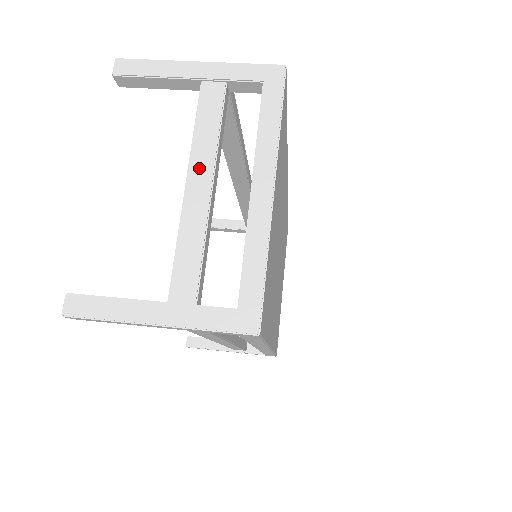
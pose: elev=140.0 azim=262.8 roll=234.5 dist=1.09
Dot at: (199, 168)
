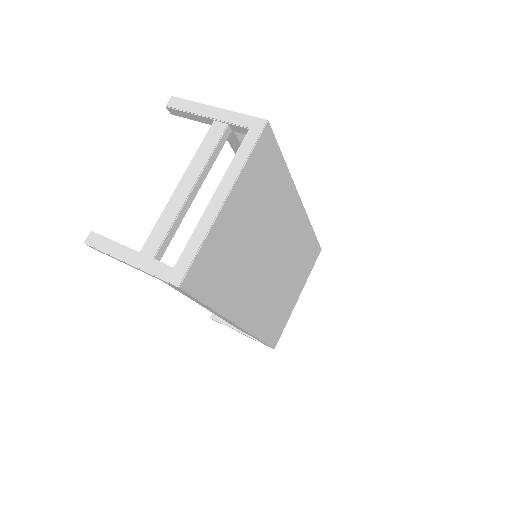
Dot at: (189, 176)
